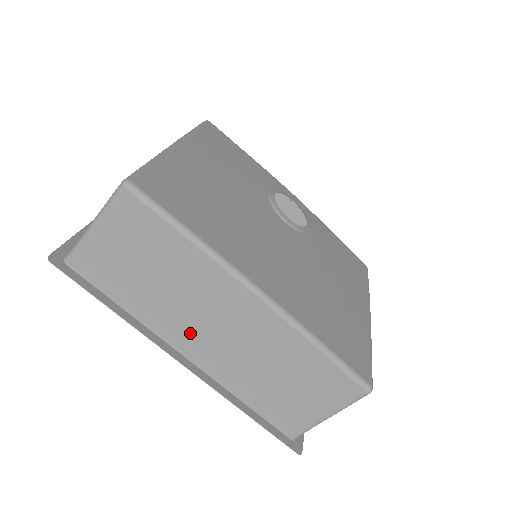
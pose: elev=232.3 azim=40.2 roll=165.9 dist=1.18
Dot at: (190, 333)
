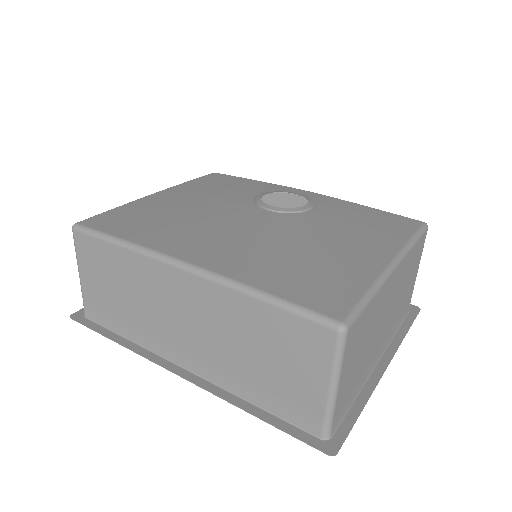
Dot at: (172, 339)
